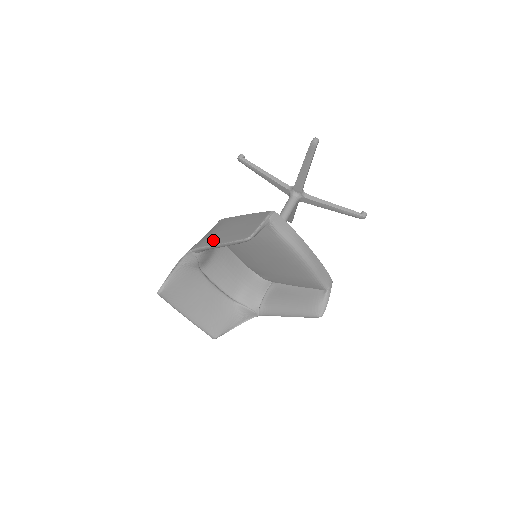
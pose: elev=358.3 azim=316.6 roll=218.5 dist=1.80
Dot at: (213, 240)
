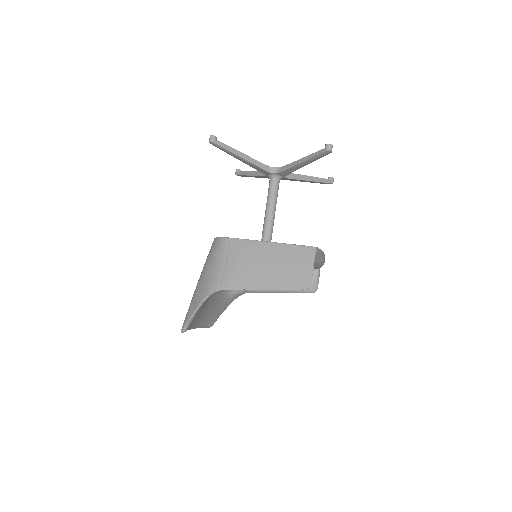
Dot at: (250, 281)
